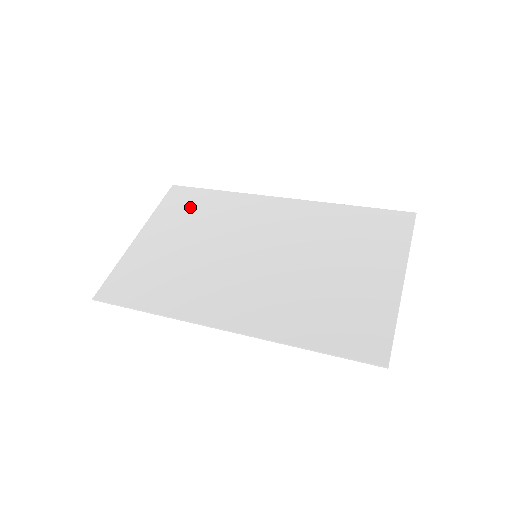
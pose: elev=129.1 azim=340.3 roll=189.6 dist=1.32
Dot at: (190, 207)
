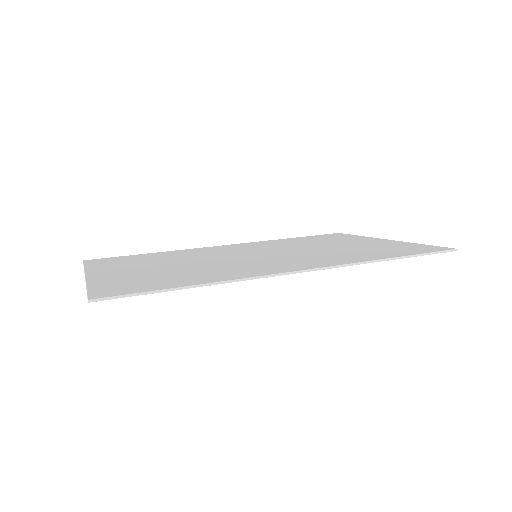
Dot at: (131, 260)
